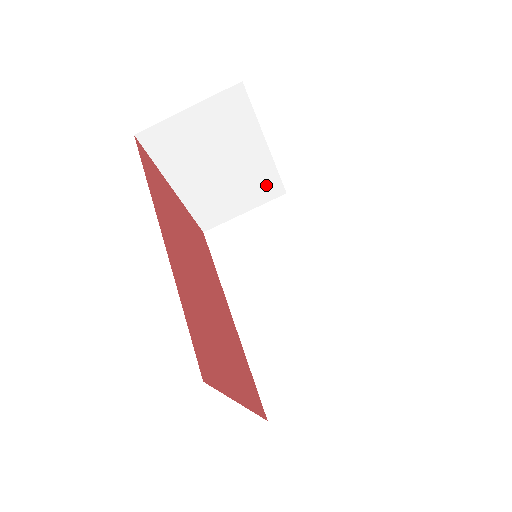
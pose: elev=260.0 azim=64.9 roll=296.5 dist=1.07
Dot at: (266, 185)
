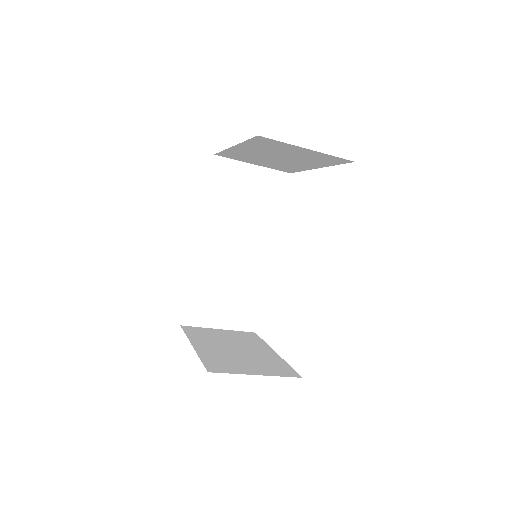
Dot at: (287, 168)
